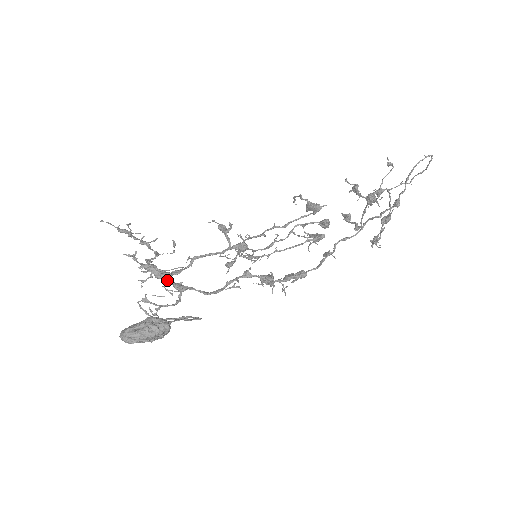
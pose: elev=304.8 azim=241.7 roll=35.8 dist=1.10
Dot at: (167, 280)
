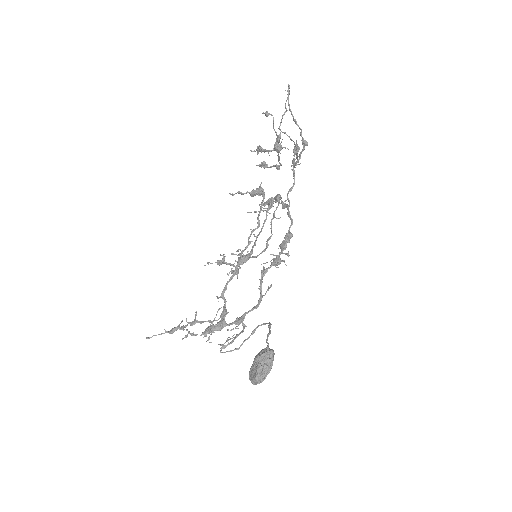
Dot at: occluded
